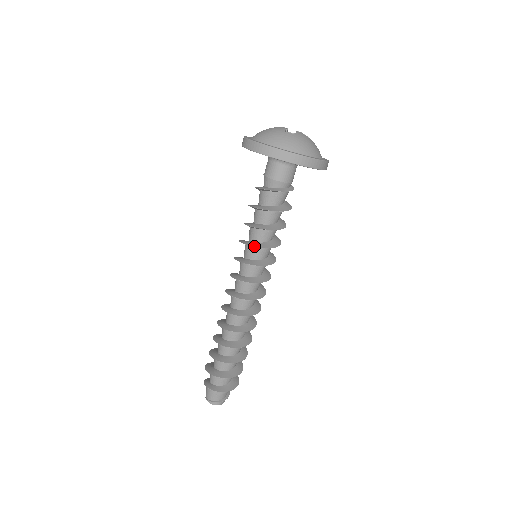
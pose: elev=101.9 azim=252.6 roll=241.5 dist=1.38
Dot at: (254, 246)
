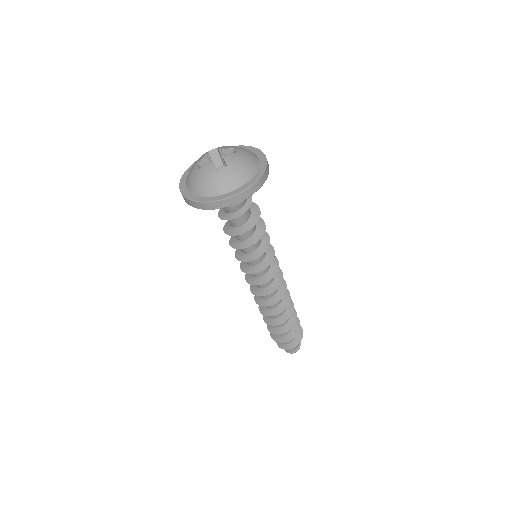
Dot at: (255, 259)
